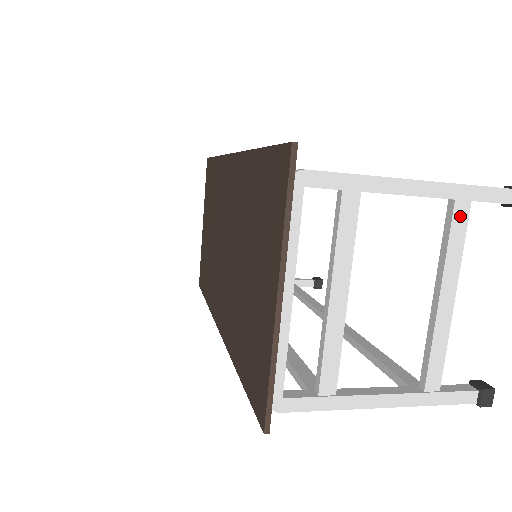
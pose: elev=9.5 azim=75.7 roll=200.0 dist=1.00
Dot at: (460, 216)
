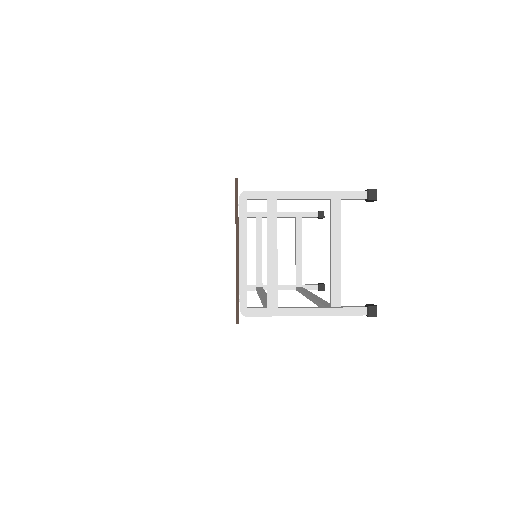
Dot at: (336, 207)
